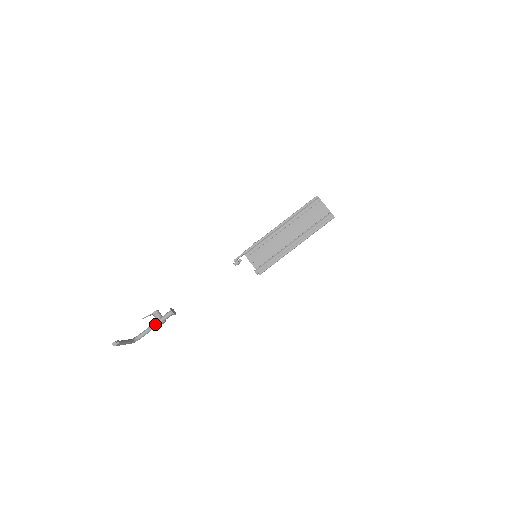
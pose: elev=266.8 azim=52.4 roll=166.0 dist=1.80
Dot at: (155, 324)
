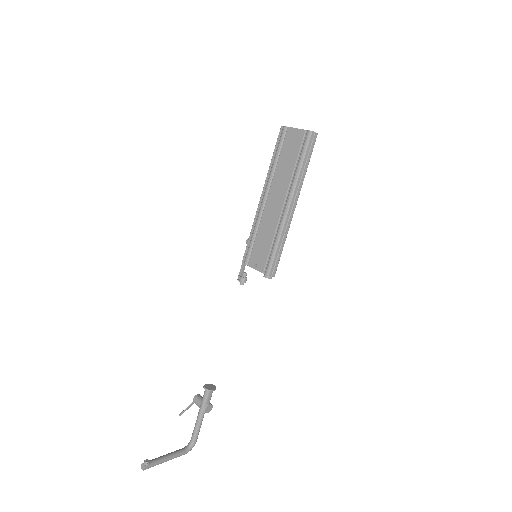
Dot at: (199, 415)
